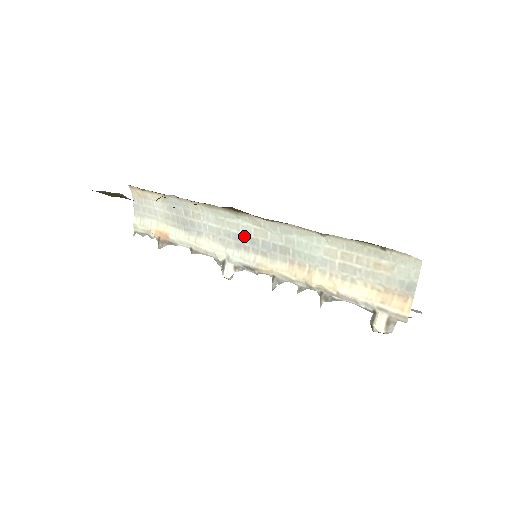
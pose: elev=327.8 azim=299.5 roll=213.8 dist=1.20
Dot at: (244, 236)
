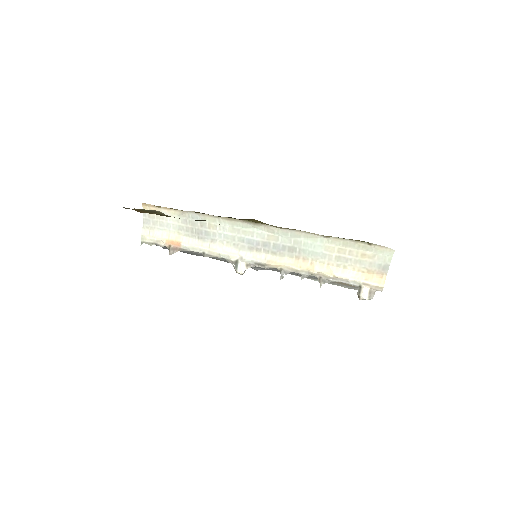
Dot at: (257, 241)
